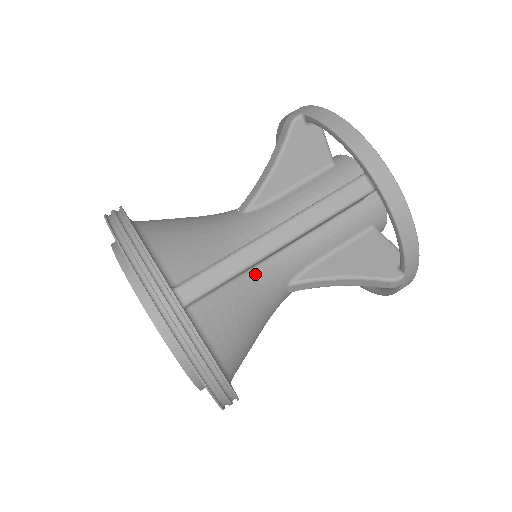
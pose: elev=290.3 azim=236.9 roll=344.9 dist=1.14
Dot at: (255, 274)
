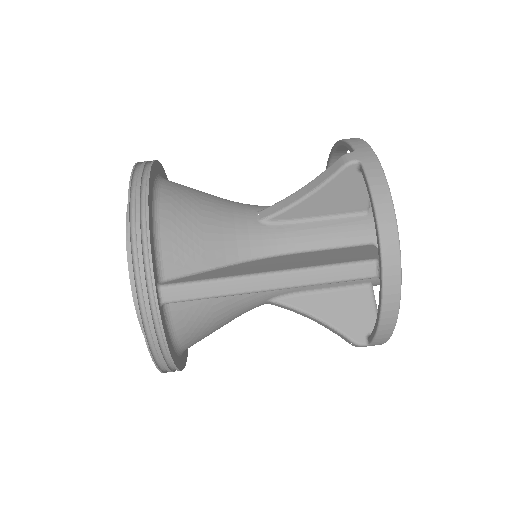
Dot at: occluded
